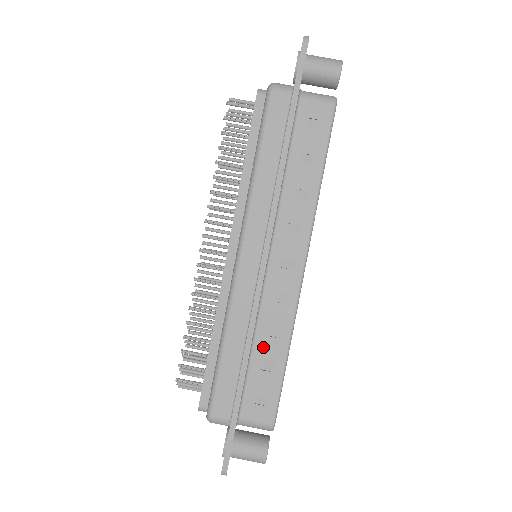
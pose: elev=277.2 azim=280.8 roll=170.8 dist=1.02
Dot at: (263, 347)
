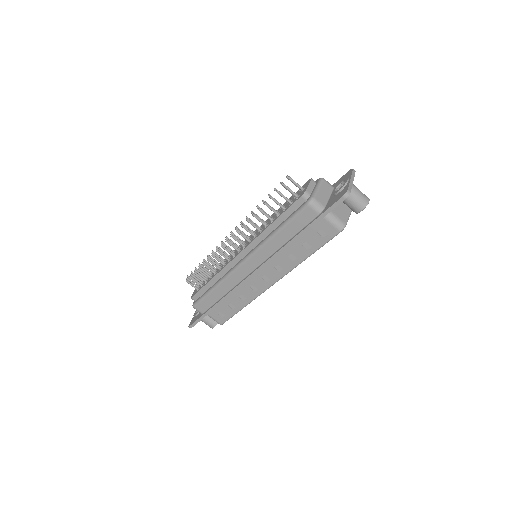
Dot at: (233, 299)
